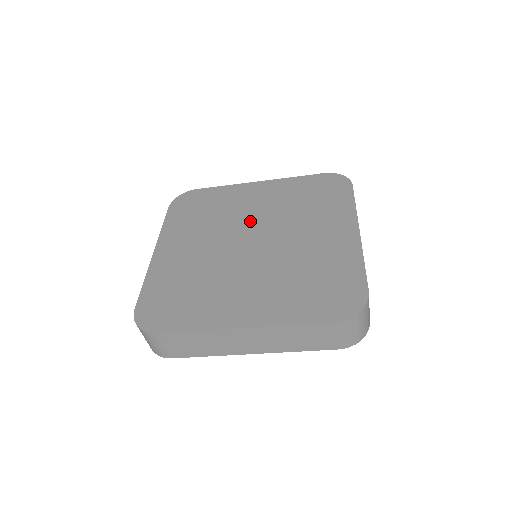
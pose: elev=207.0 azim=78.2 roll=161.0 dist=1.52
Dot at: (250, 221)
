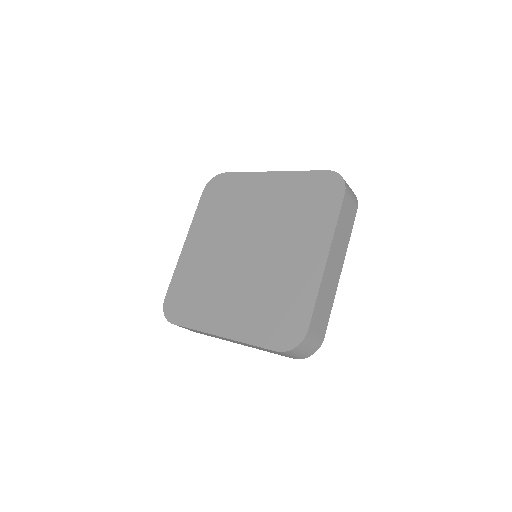
Dot at: (252, 224)
